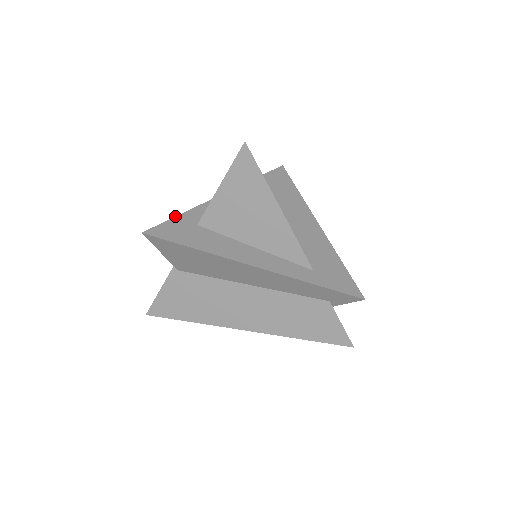
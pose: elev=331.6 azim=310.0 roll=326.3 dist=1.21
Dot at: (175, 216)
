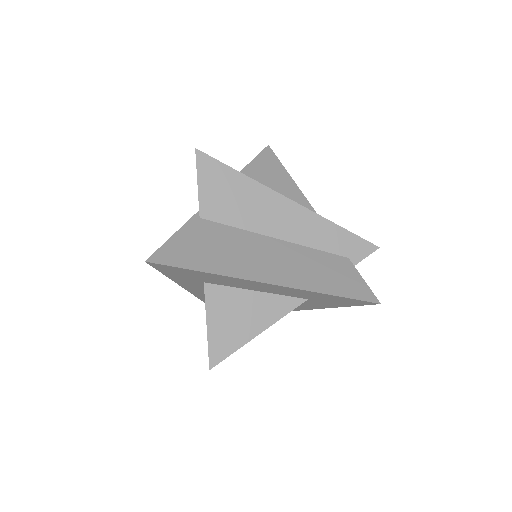
Dot at: occluded
